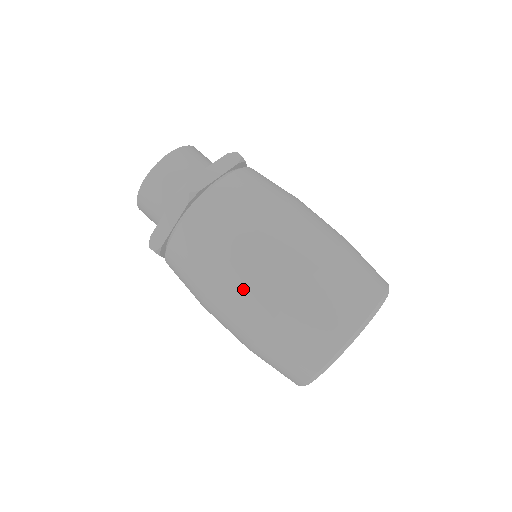
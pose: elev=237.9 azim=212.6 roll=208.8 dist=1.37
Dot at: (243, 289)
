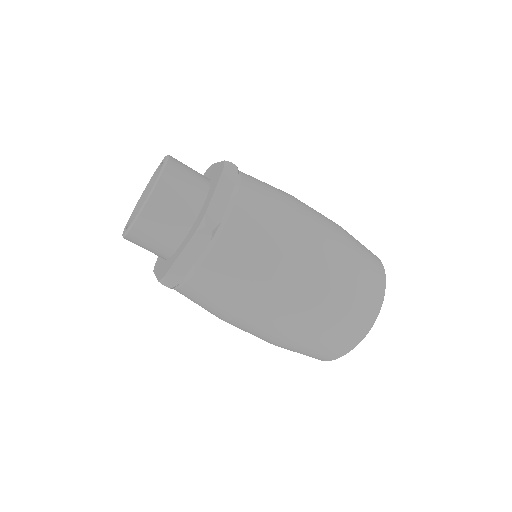
Dot at: (282, 308)
